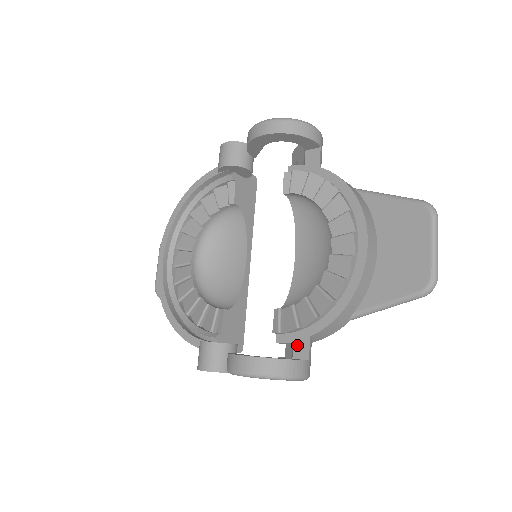
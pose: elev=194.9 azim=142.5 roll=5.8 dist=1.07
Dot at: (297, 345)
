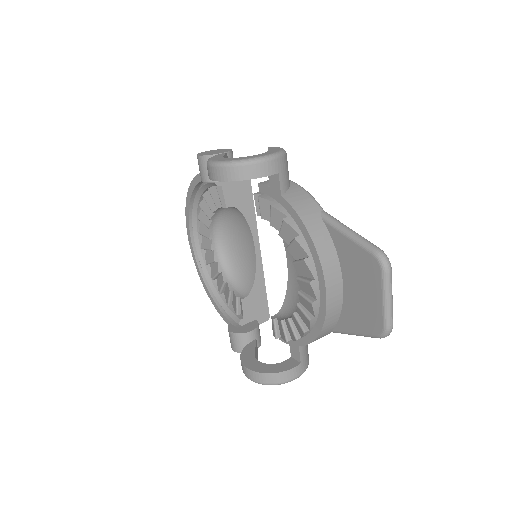
Dot at: (292, 348)
